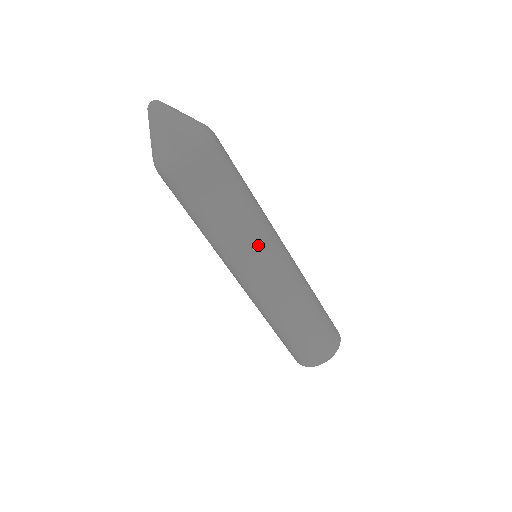
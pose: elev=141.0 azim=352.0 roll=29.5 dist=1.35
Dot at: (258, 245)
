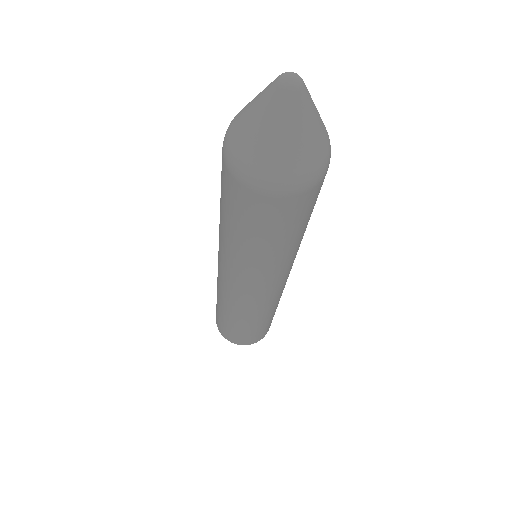
Dot at: (285, 269)
